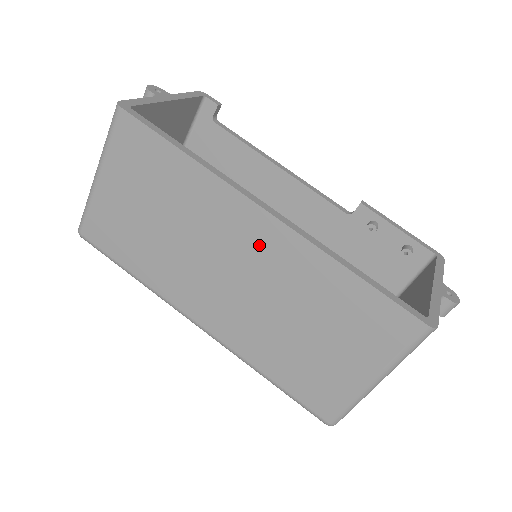
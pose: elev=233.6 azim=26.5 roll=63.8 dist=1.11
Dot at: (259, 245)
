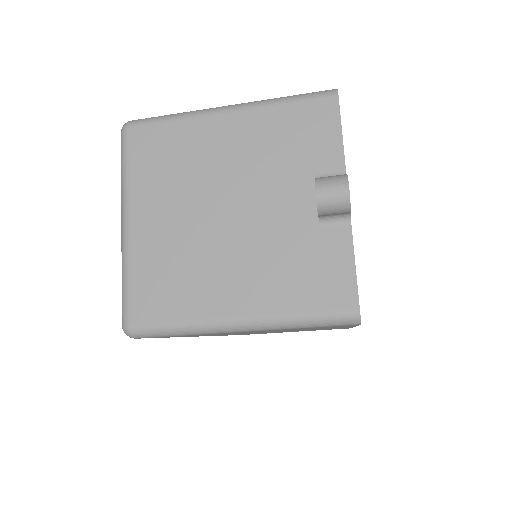
Dot at: occluded
